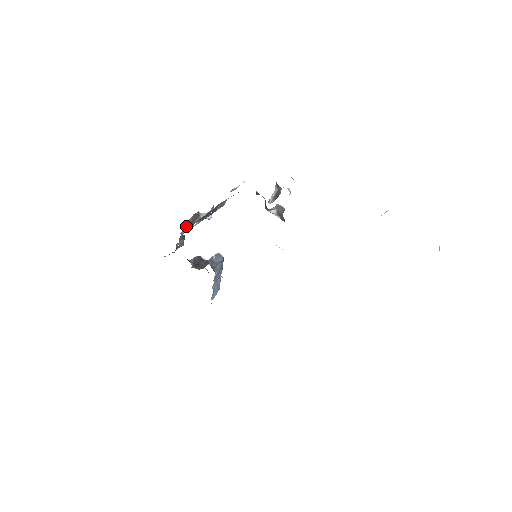
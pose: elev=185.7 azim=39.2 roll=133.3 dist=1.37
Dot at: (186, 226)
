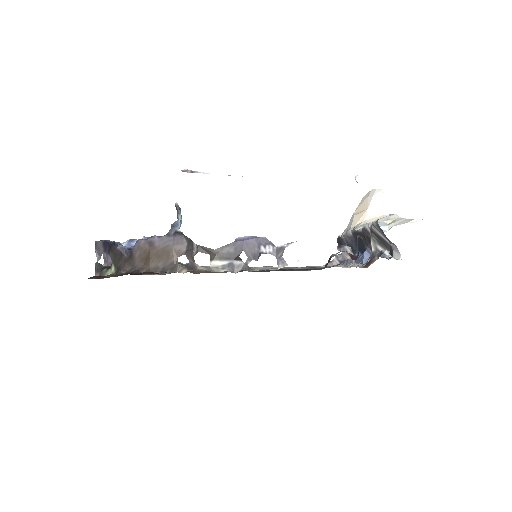
Dot at: (158, 250)
